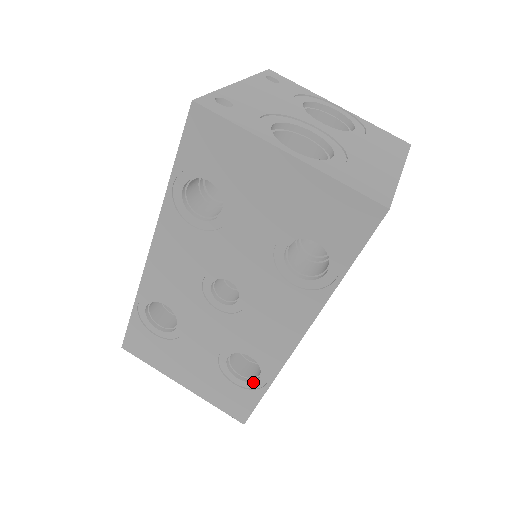
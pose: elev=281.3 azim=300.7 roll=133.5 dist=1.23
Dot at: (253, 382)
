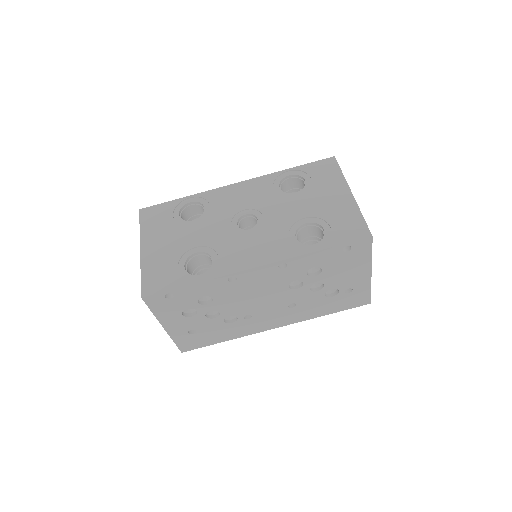
Dot at: (191, 275)
